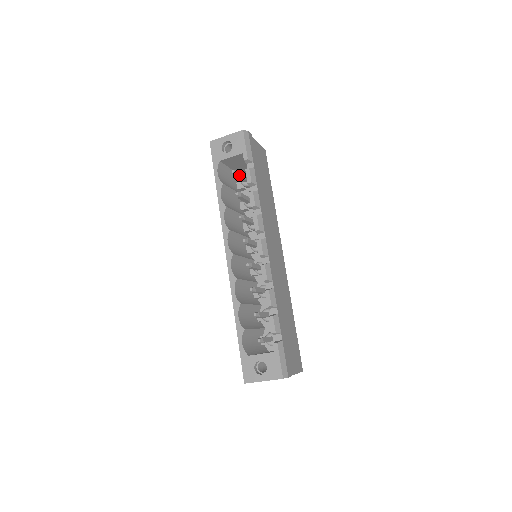
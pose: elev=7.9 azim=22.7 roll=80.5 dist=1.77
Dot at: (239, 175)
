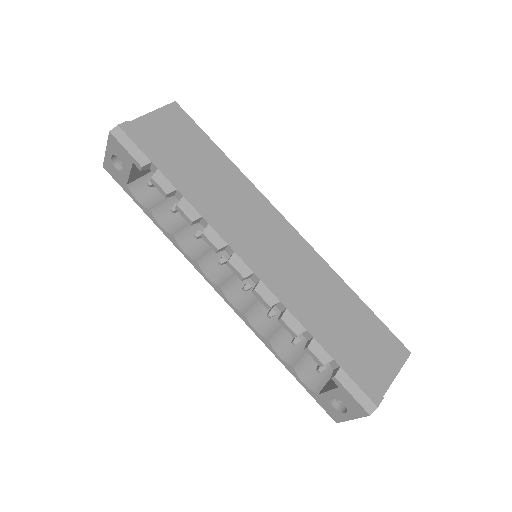
Dot at: occluded
